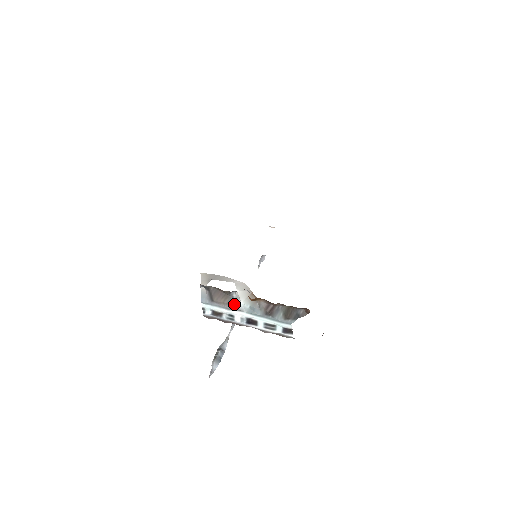
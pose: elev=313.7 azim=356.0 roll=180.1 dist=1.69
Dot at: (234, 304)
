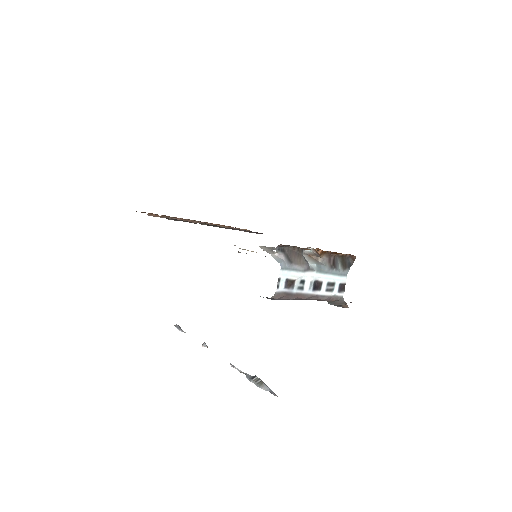
Dot at: (307, 263)
